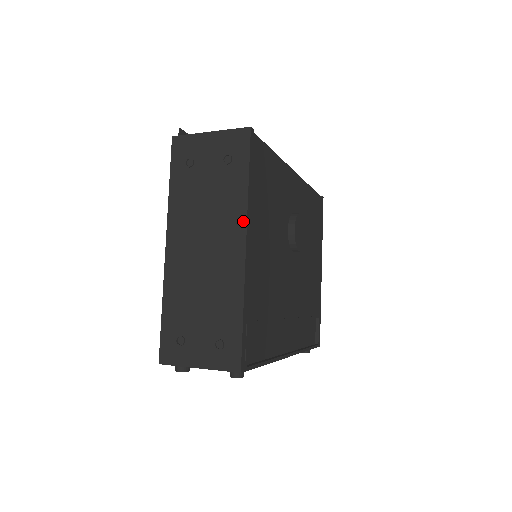
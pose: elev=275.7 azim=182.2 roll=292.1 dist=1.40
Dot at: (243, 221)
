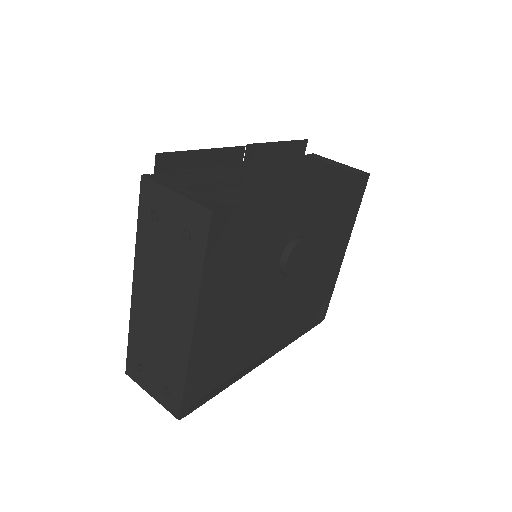
Dot at: (194, 305)
